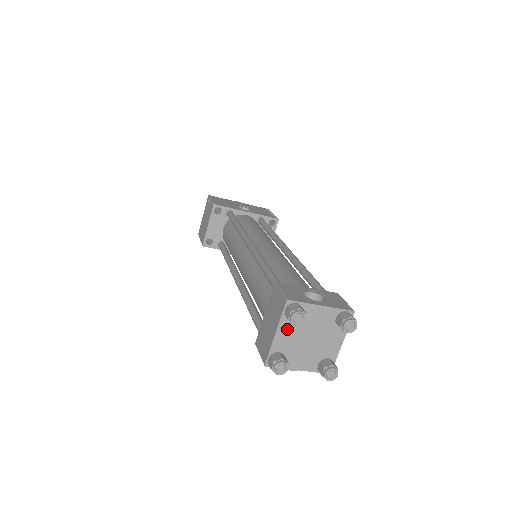
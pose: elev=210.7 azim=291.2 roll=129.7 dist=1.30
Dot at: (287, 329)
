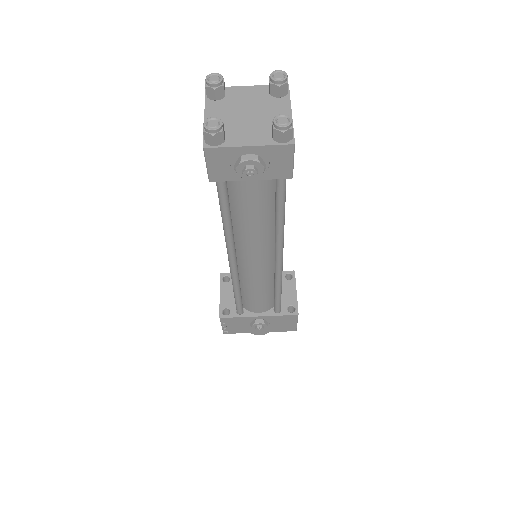
Dot at: (216, 111)
